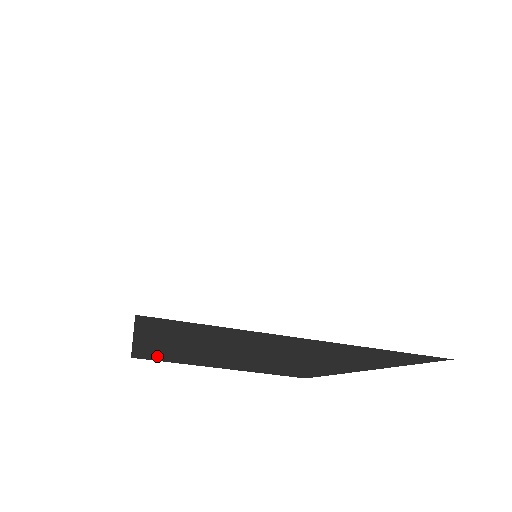
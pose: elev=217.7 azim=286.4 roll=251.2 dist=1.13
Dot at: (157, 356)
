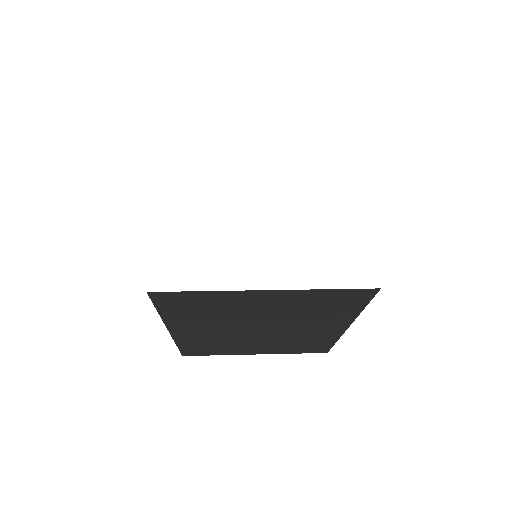
Dot at: (197, 348)
